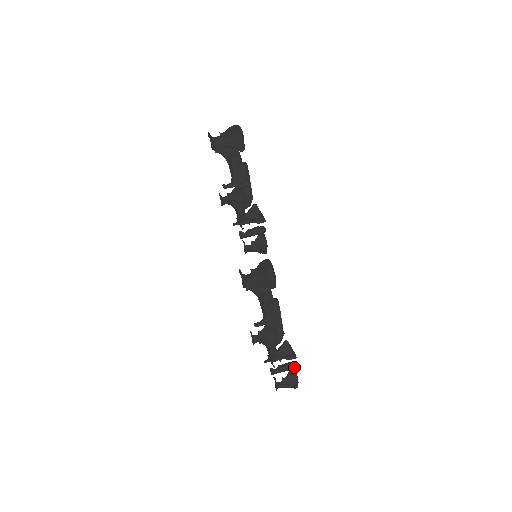
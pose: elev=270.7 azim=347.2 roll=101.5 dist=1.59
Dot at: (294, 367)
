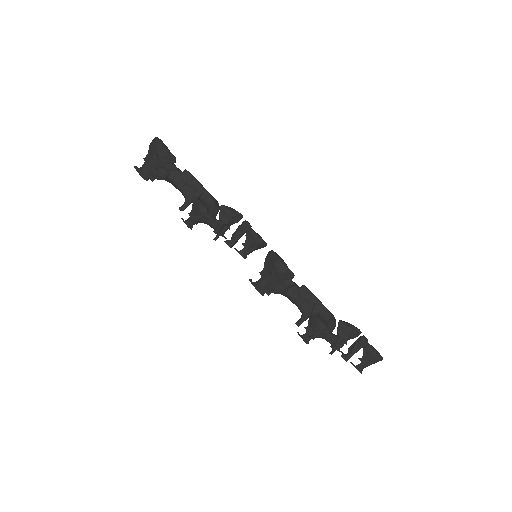
Dot at: (365, 342)
